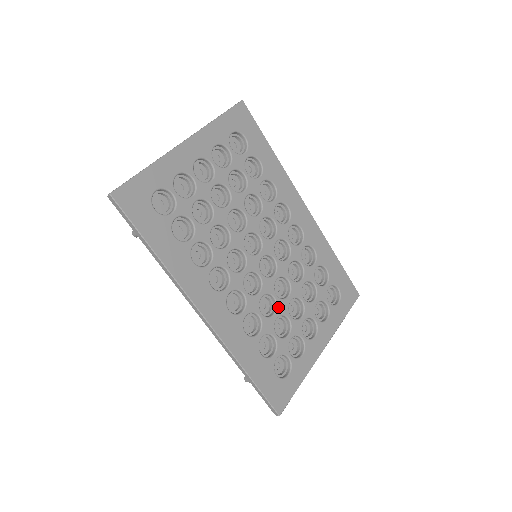
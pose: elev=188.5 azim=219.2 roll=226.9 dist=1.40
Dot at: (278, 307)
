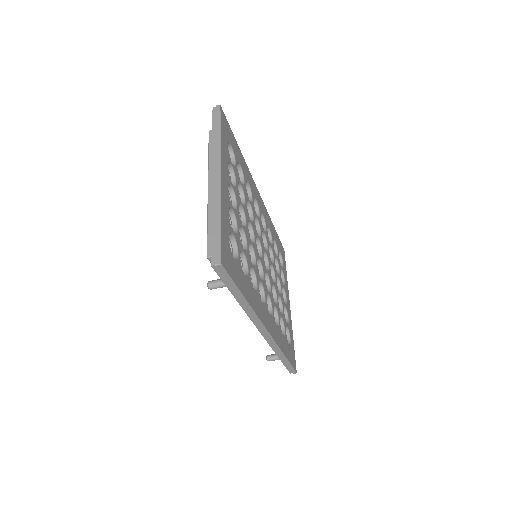
Dot at: (276, 292)
